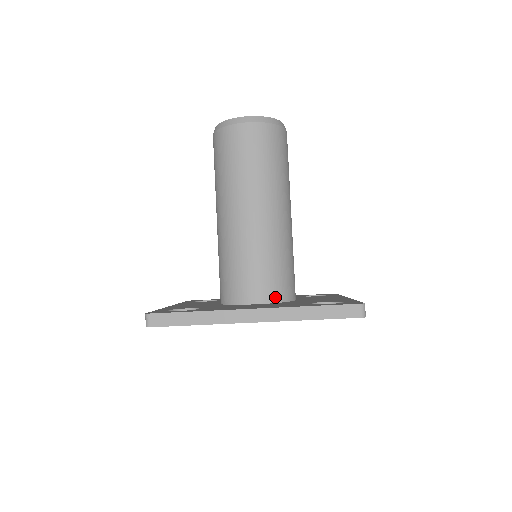
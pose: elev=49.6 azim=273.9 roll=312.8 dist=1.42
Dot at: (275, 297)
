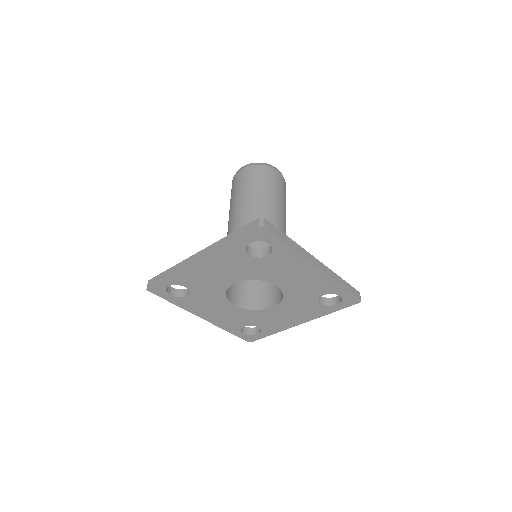
Dot at: occluded
